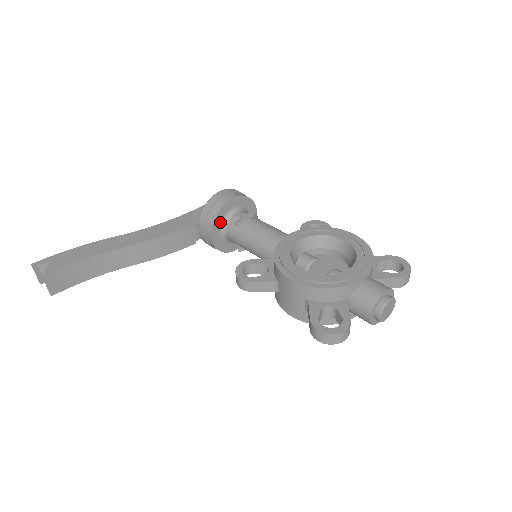
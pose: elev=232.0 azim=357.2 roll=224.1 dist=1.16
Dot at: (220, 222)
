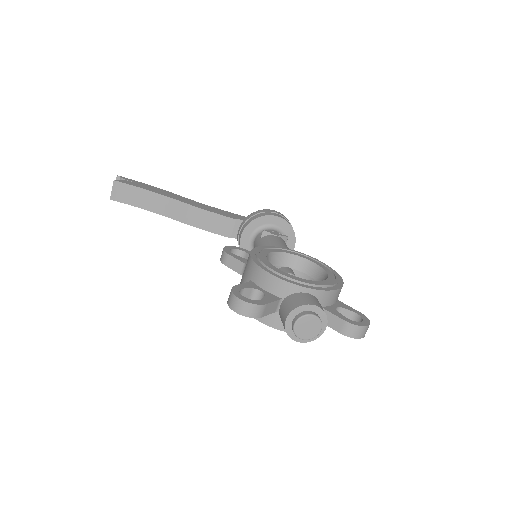
Dot at: (255, 228)
